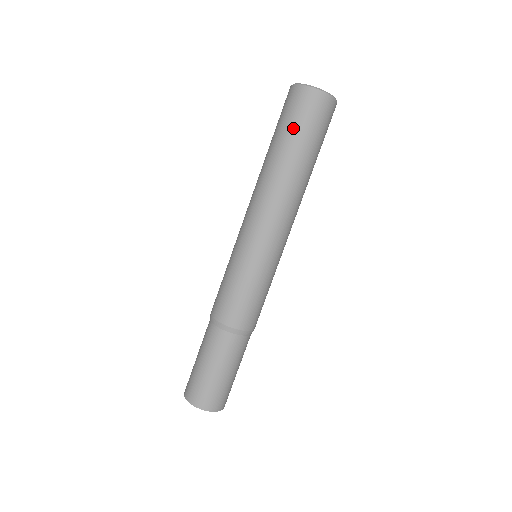
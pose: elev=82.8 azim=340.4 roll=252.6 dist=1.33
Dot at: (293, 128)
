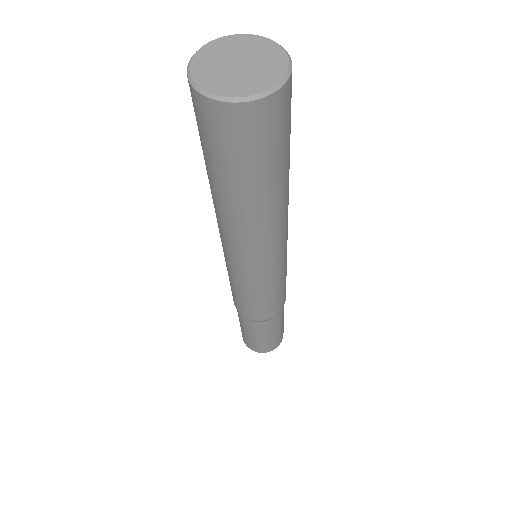
Dot at: (218, 162)
